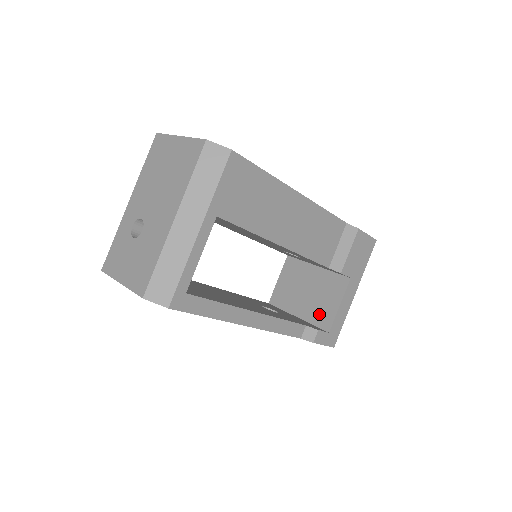
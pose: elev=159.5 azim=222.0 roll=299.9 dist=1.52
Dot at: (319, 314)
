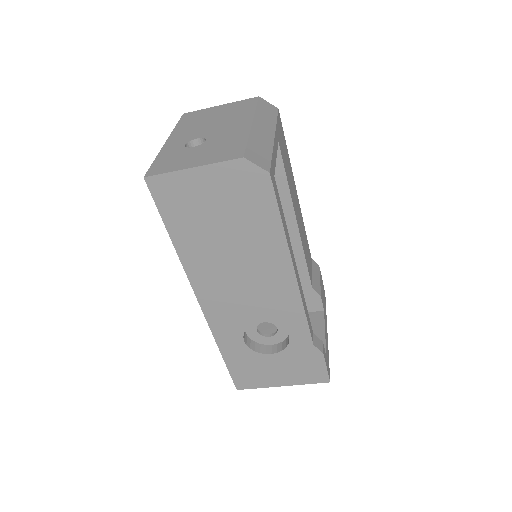
Dot at: occluded
